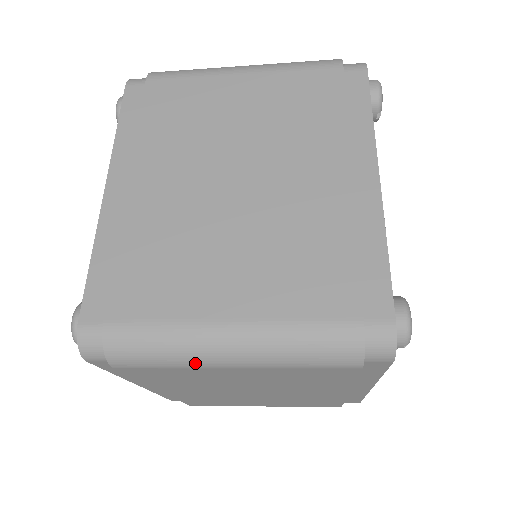
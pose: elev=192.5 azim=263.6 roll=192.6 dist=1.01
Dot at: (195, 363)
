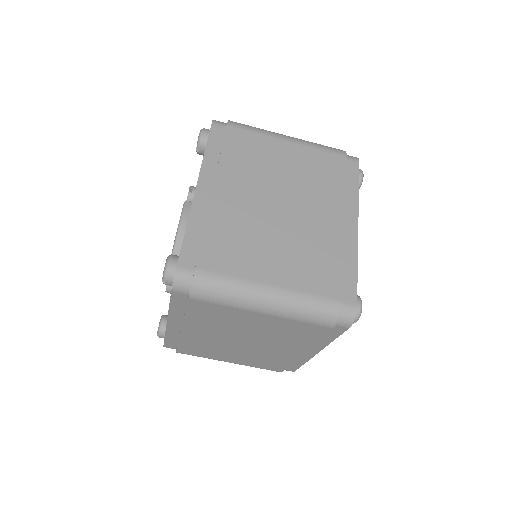
Dot at: (243, 305)
